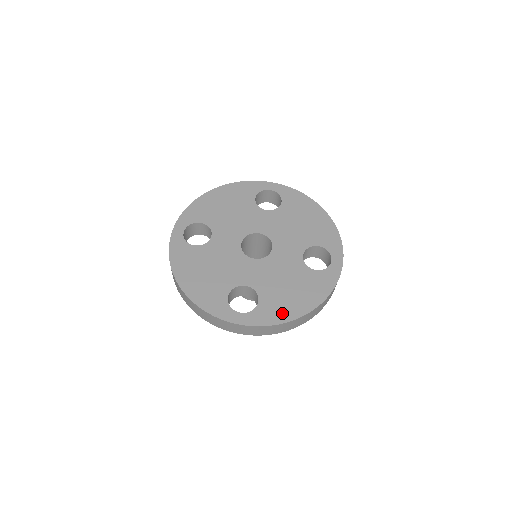
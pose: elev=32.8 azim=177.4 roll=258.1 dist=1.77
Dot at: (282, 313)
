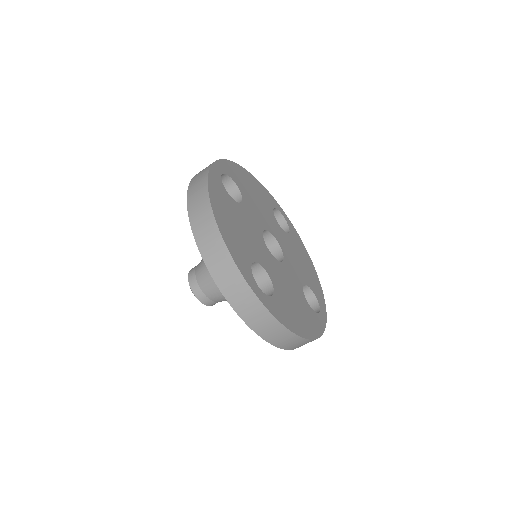
Dot at: (290, 321)
